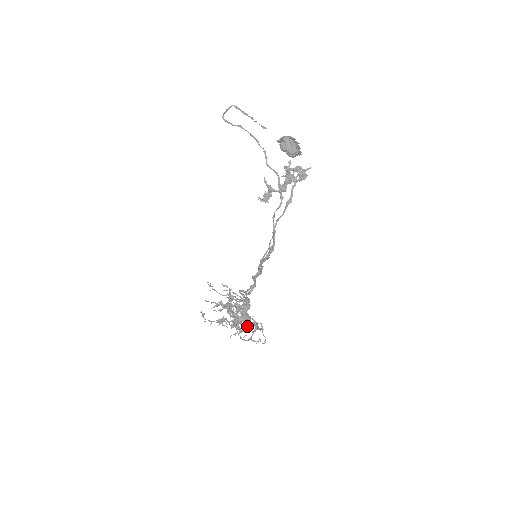
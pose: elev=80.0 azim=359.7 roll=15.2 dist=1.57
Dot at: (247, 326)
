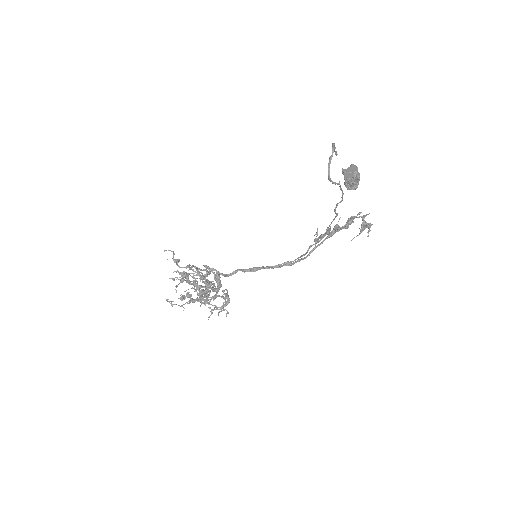
Dot at: (208, 292)
